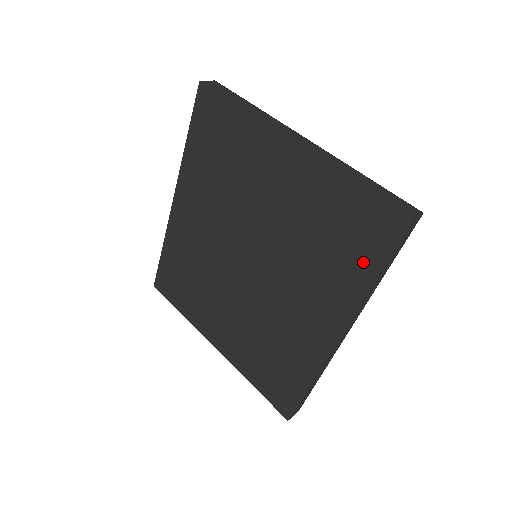
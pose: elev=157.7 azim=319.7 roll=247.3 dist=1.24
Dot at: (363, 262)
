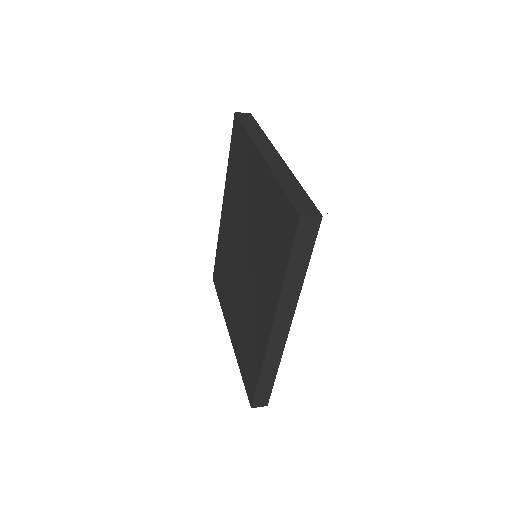
Dot at: (282, 256)
